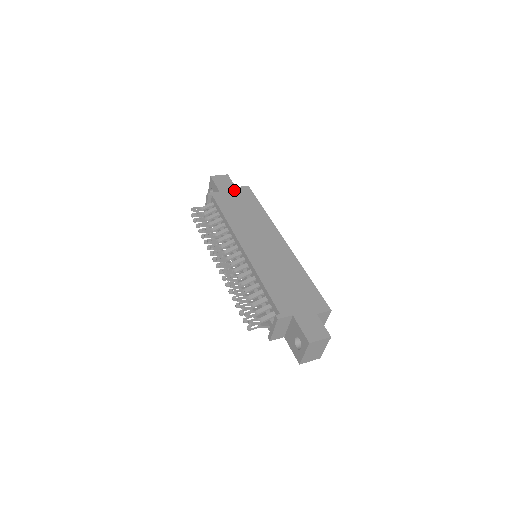
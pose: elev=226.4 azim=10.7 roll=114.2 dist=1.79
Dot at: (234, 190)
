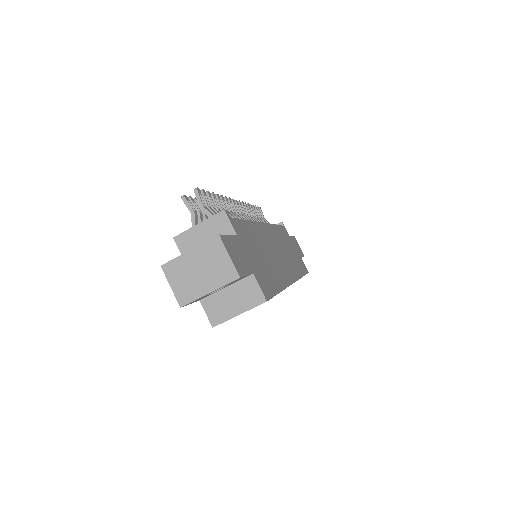
Dot at: (298, 253)
